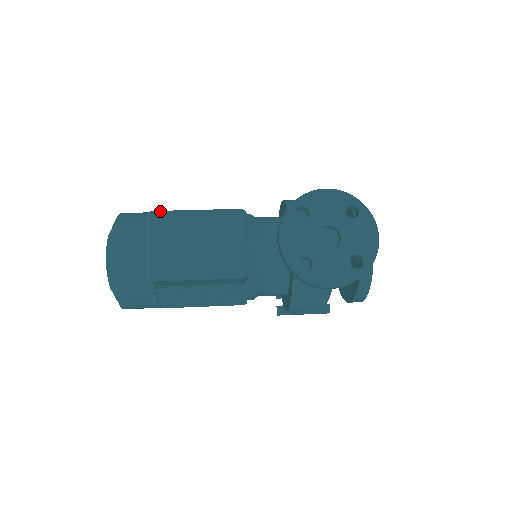
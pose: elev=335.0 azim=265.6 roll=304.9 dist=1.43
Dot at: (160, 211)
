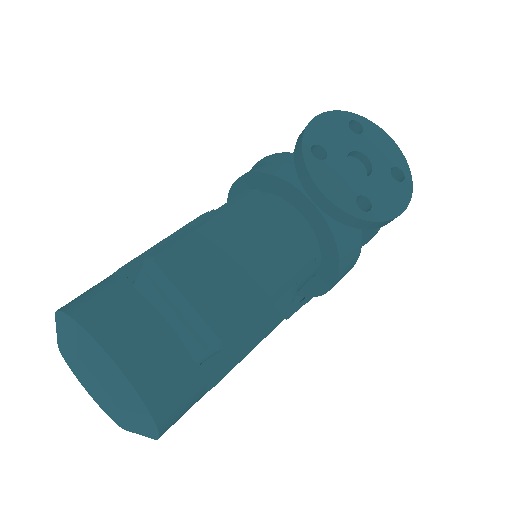
Dot at: (159, 248)
